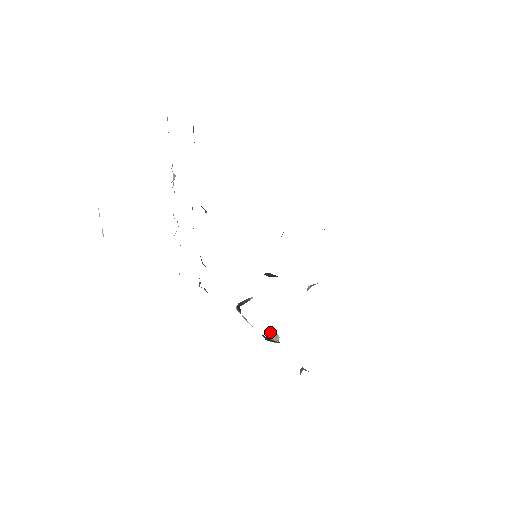
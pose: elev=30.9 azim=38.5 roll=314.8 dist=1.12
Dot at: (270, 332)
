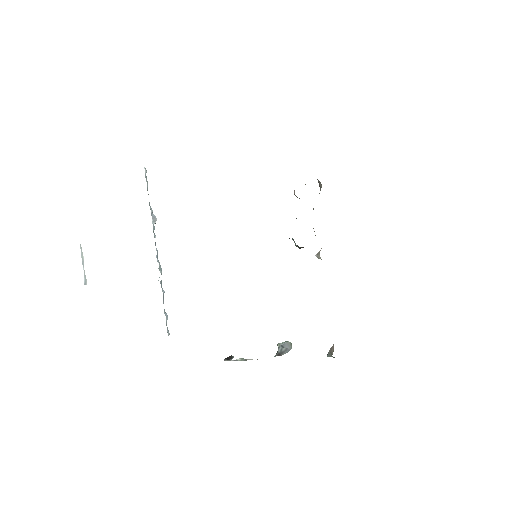
Dot at: (281, 343)
